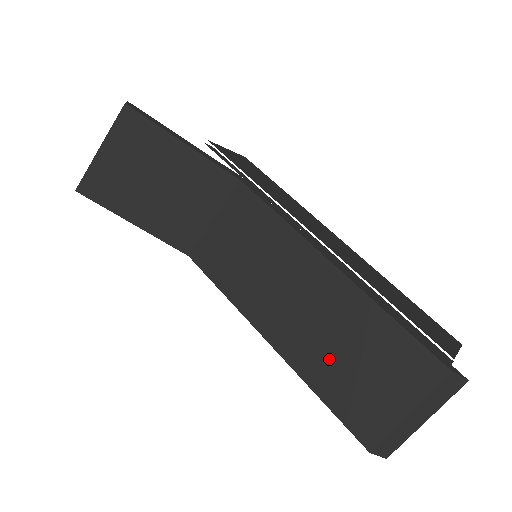
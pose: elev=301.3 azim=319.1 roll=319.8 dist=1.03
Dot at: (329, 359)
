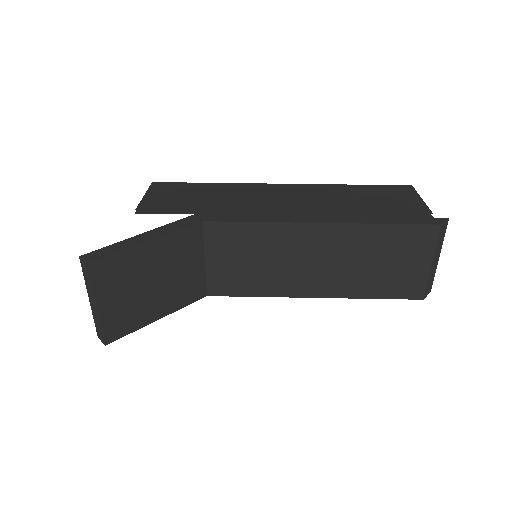
Dot at: (363, 275)
